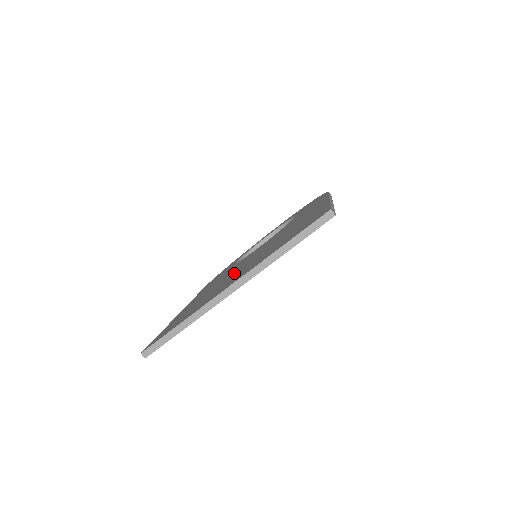
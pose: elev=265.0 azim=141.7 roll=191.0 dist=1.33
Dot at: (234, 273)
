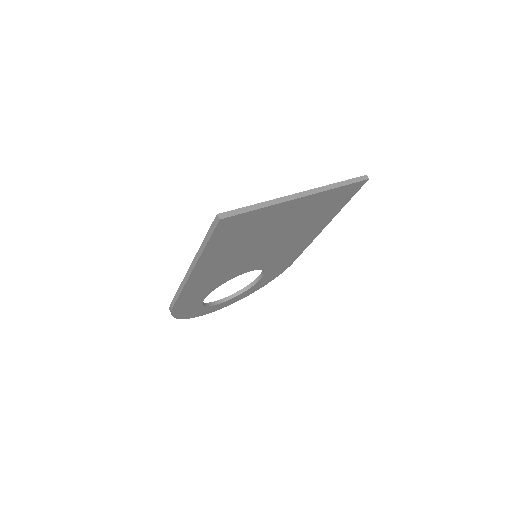
Dot at: occluded
